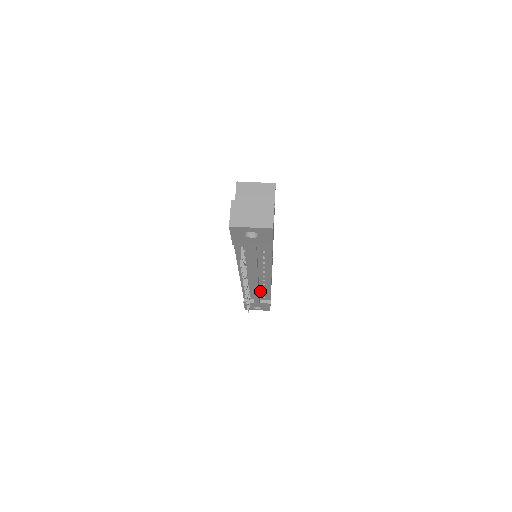
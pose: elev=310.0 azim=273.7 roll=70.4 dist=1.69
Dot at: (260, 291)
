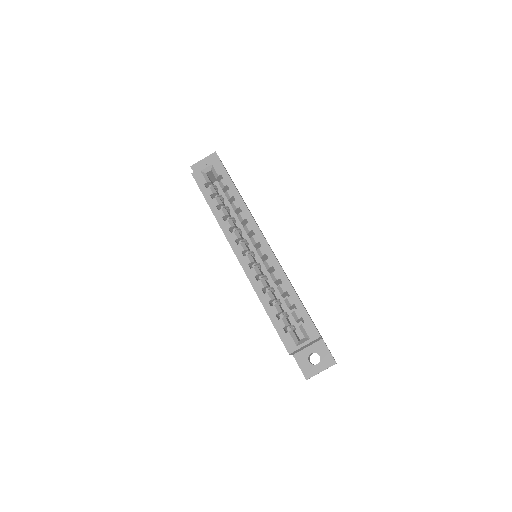
Dot at: occluded
